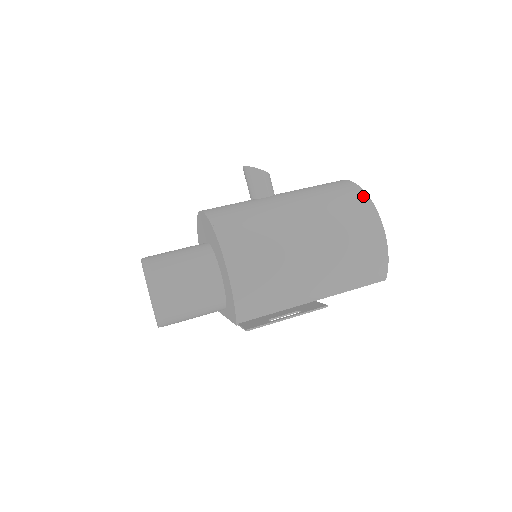
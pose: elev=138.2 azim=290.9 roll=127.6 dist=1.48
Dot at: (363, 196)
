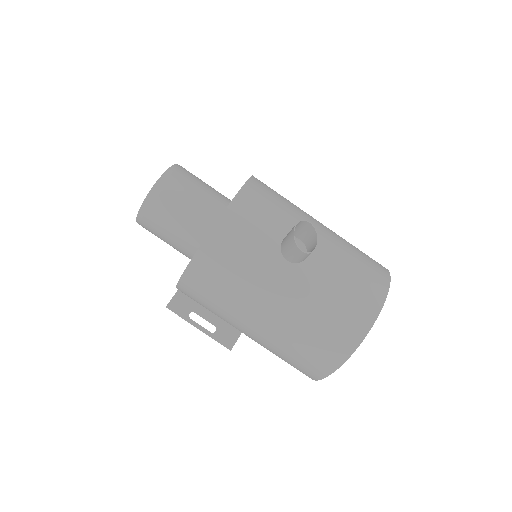
Dot at: (342, 356)
